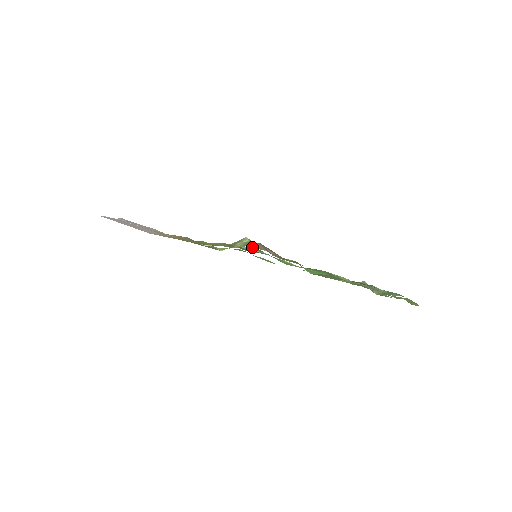
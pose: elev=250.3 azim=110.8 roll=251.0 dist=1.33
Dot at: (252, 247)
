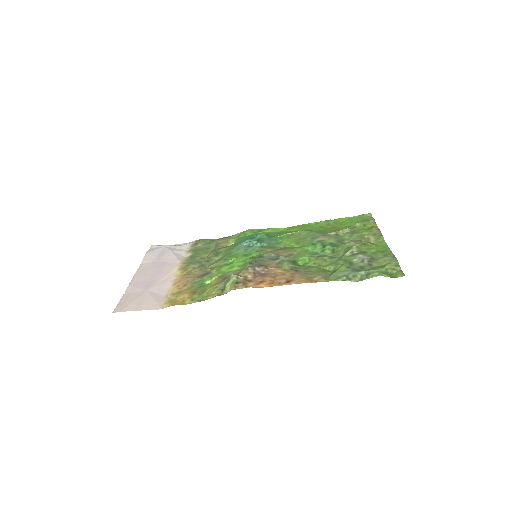
Dot at: occluded
